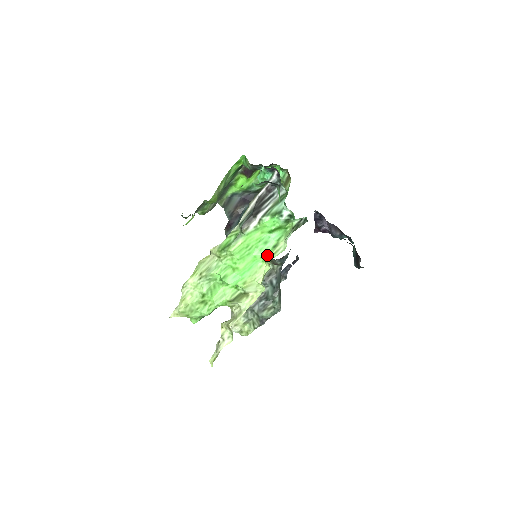
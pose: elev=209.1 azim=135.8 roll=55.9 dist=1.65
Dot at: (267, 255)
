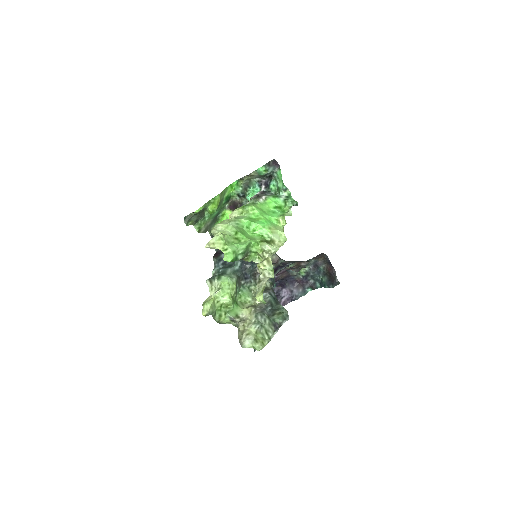
Dot at: (280, 216)
